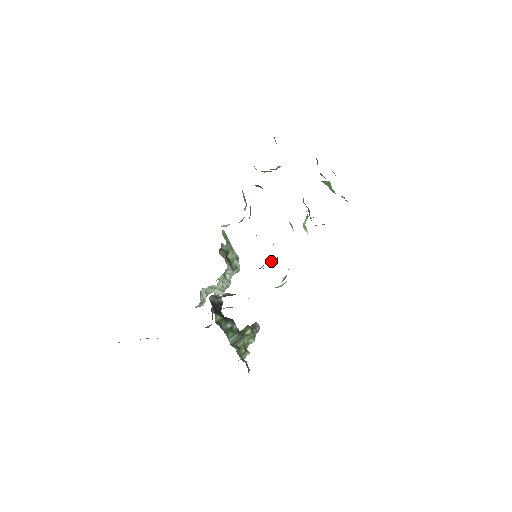
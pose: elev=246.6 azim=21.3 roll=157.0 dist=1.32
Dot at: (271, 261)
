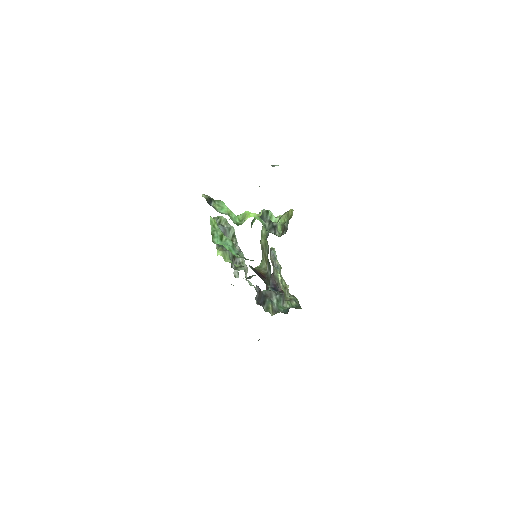
Dot at: (262, 240)
